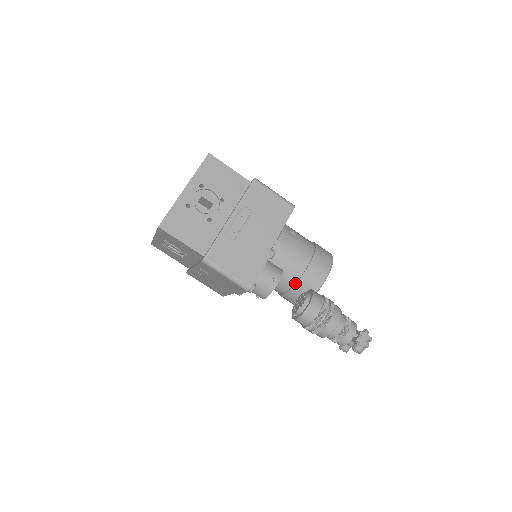
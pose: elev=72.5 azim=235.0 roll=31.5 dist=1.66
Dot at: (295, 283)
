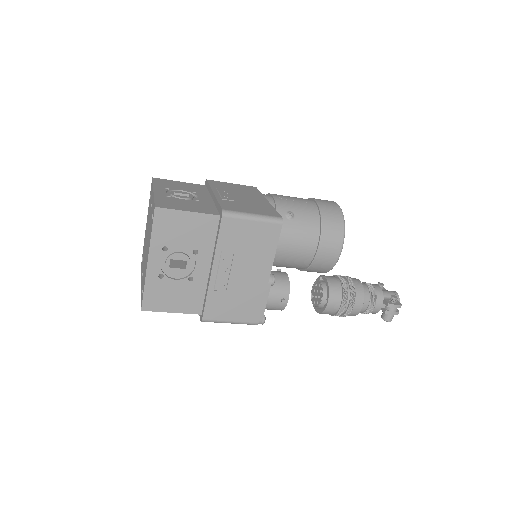
Dot at: (307, 267)
